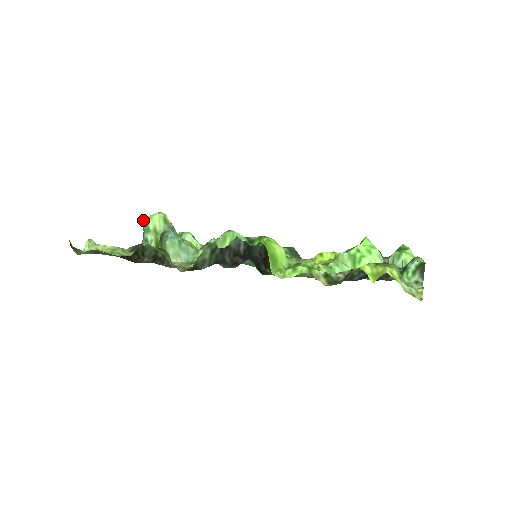
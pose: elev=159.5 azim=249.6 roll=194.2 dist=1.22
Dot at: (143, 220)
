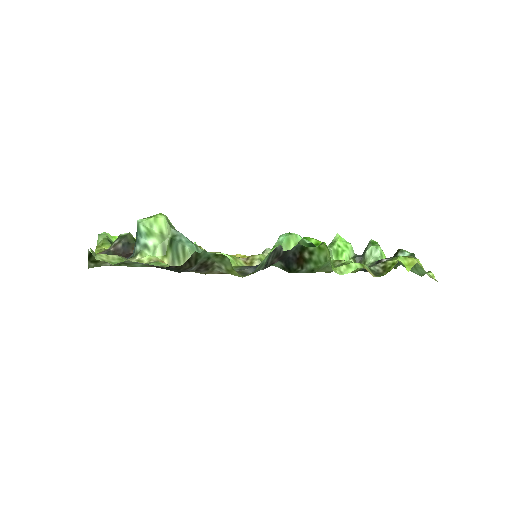
Dot at: (142, 223)
